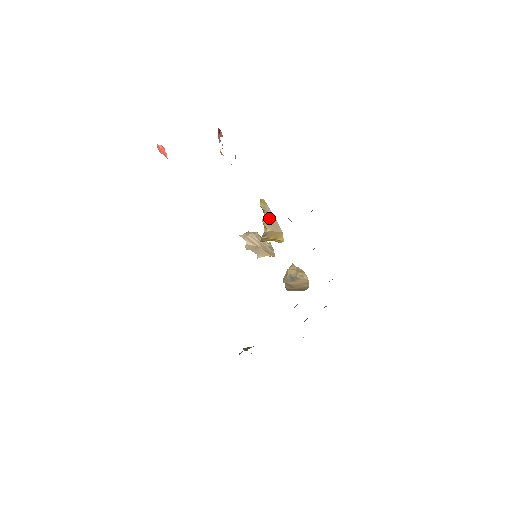
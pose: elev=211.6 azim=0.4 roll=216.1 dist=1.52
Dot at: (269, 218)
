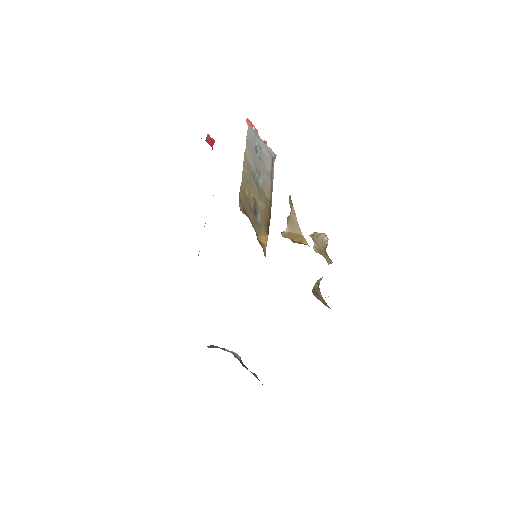
Dot at: (290, 217)
